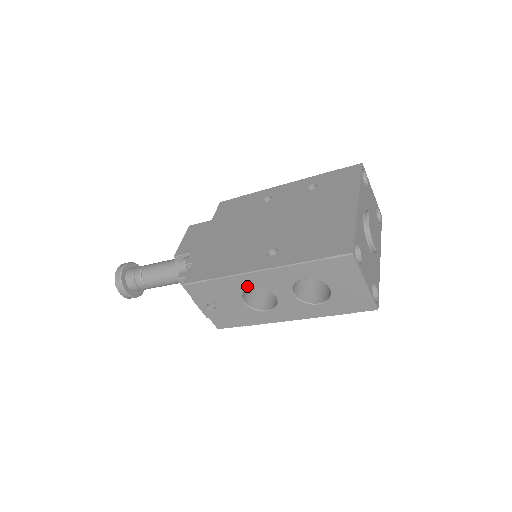
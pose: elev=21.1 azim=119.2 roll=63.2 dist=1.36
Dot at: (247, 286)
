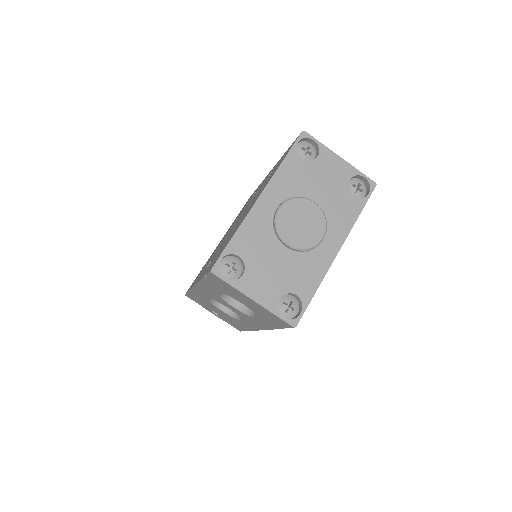
Dot at: (207, 298)
